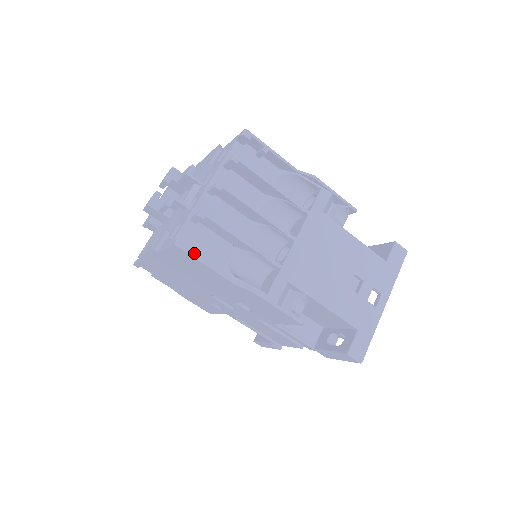
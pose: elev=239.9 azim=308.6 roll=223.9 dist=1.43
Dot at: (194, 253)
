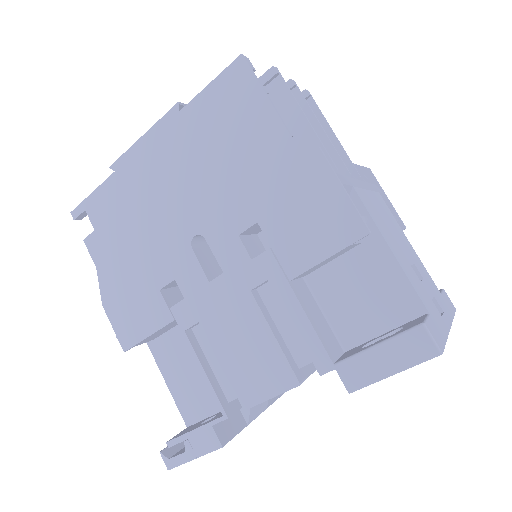
Dot at: occluded
